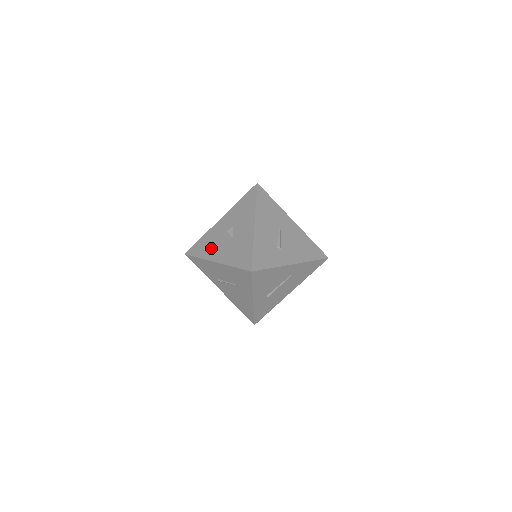
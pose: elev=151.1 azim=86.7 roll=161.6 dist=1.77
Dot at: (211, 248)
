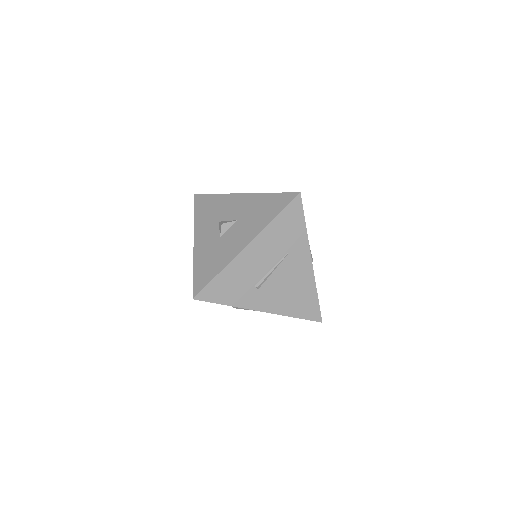
Dot at: (222, 252)
